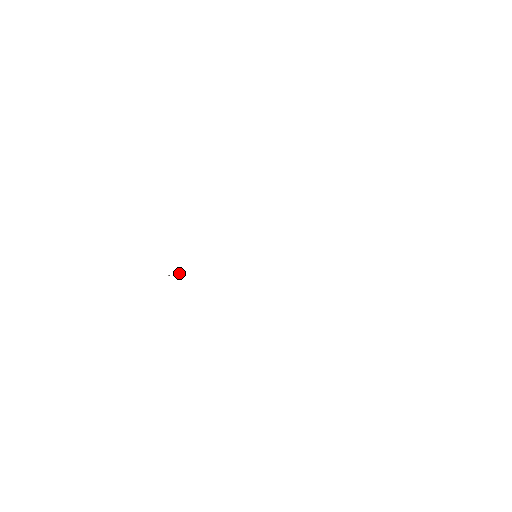
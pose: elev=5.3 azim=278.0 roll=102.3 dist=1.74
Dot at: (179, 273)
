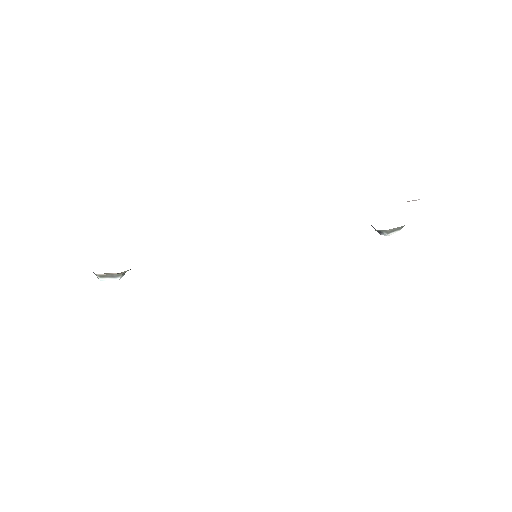
Dot at: (119, 278)
